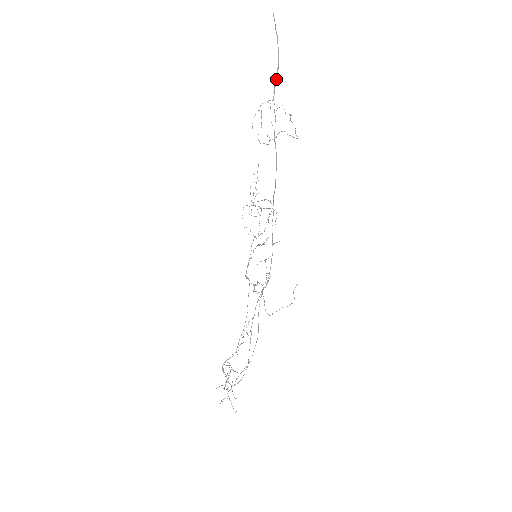
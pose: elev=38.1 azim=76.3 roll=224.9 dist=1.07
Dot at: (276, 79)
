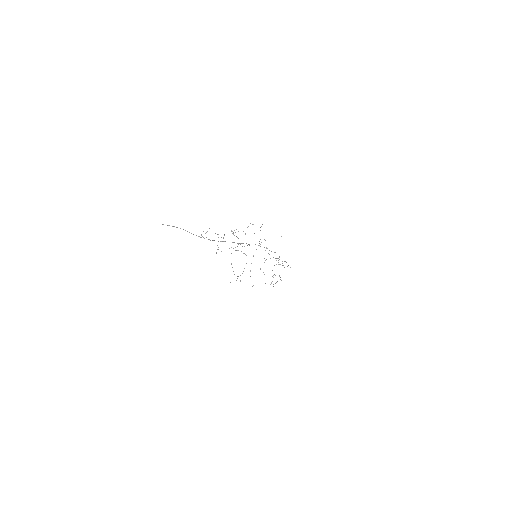
Dot at: occluded
